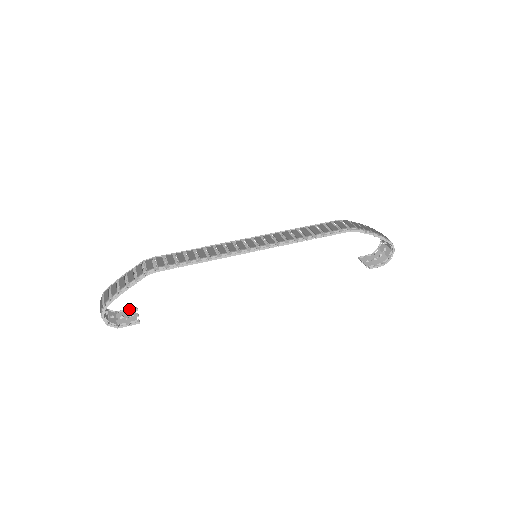
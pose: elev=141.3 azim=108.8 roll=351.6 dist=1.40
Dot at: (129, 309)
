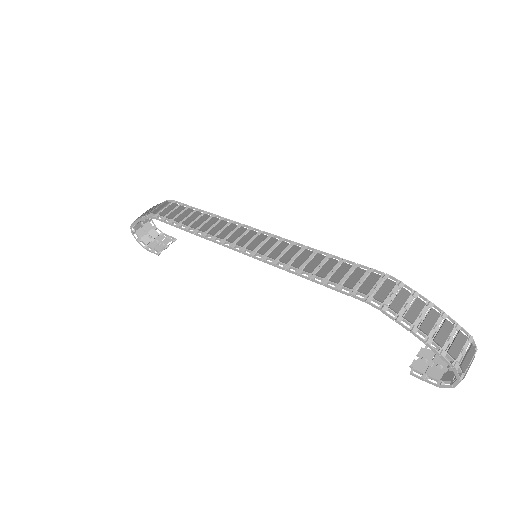
Dot at: (171, 237)
